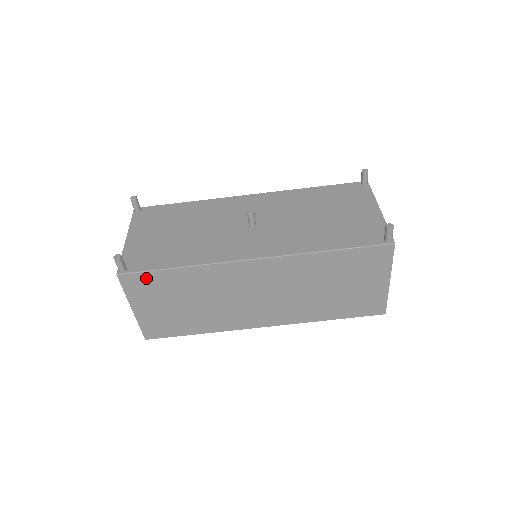
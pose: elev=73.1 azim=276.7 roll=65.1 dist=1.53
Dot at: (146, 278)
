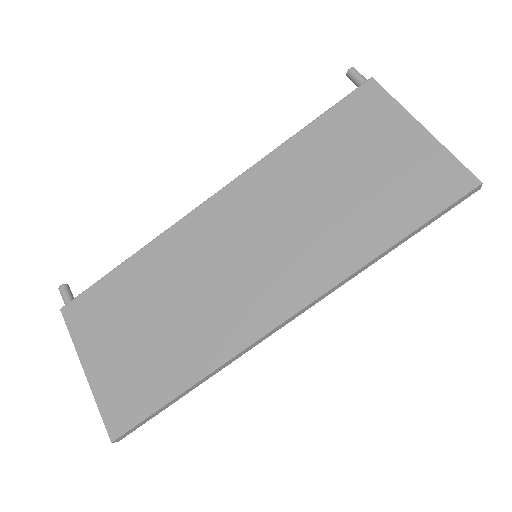
Dot at: (93, 298)
